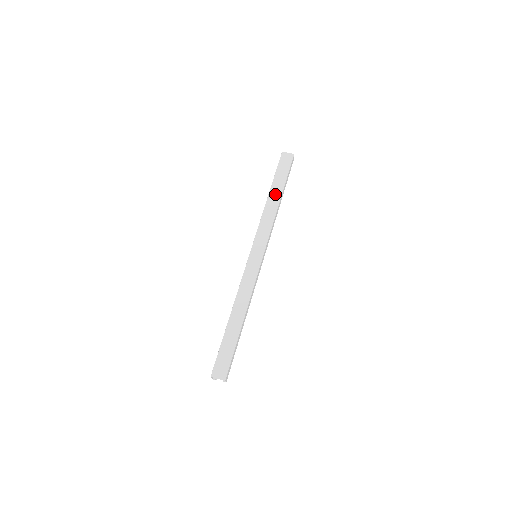
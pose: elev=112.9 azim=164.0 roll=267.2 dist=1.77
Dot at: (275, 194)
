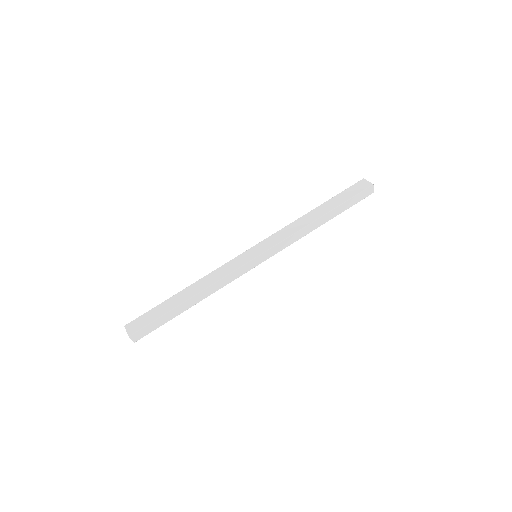
Dot at: (320, 211)
